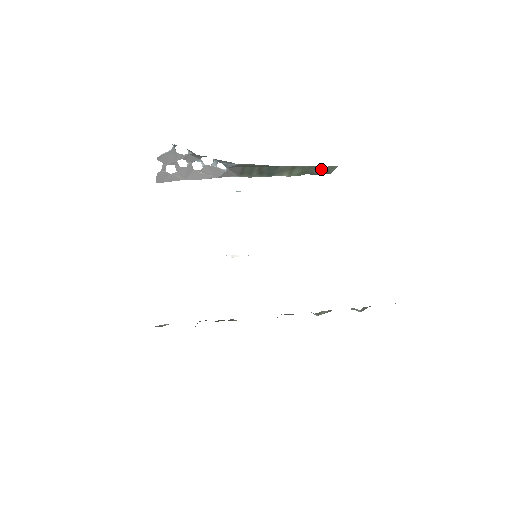
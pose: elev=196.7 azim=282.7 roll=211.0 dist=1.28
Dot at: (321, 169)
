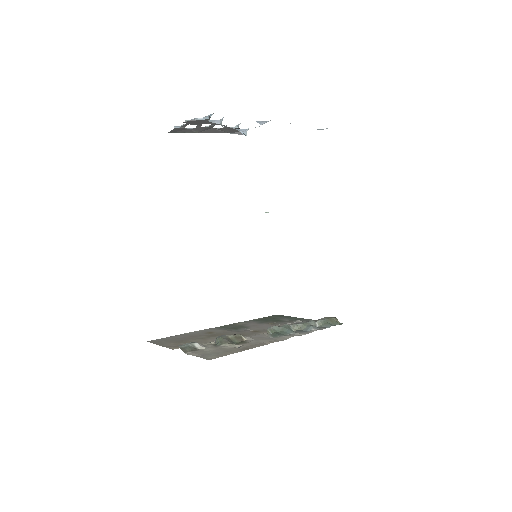
Dot at: occluded
